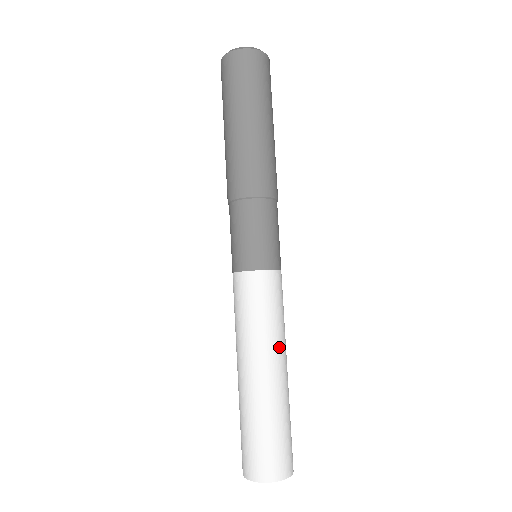
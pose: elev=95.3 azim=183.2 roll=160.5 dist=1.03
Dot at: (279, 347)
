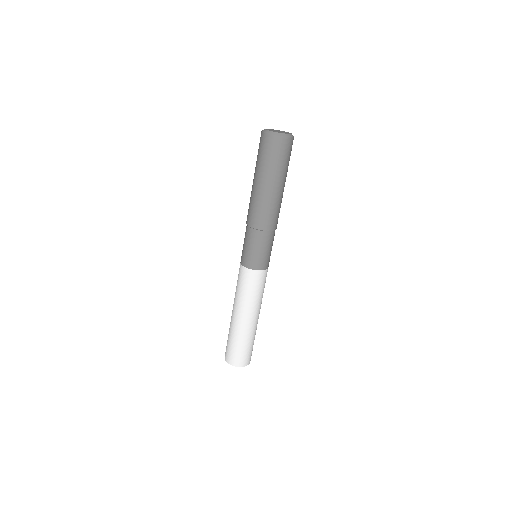
Dot at: (251, 309)
